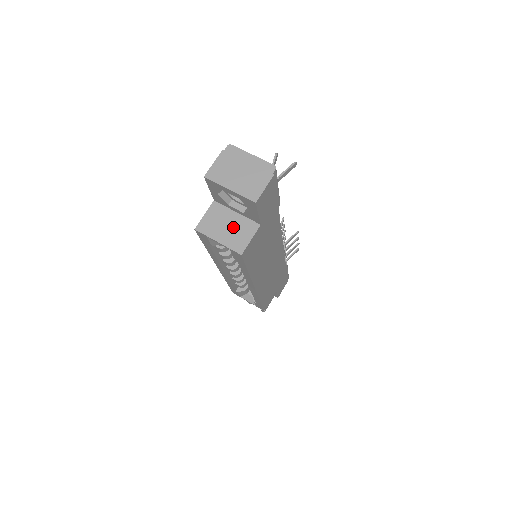
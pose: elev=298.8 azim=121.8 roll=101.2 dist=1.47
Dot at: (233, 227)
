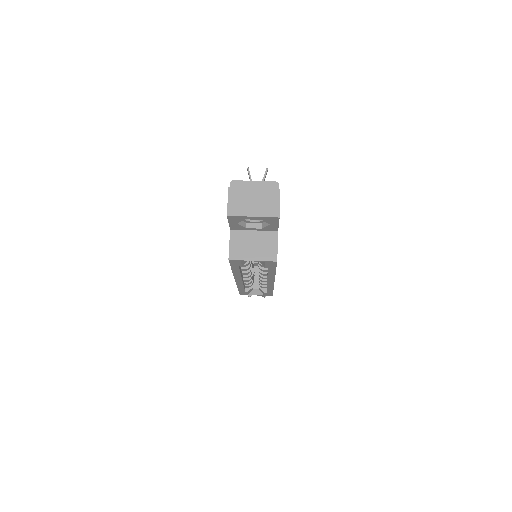
Dot at: (258, 243)
